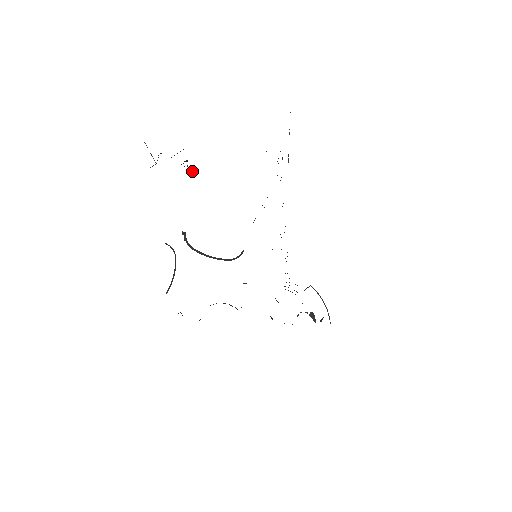
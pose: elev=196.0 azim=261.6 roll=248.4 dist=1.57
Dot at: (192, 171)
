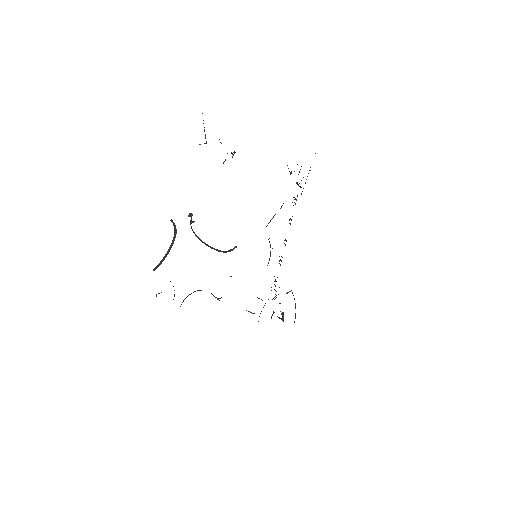
Dot at: (224, 161)
